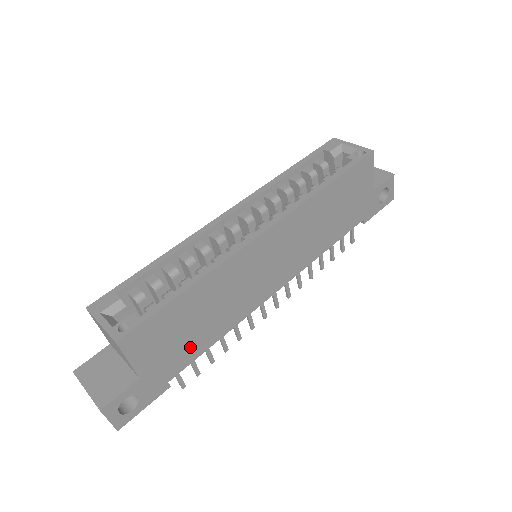
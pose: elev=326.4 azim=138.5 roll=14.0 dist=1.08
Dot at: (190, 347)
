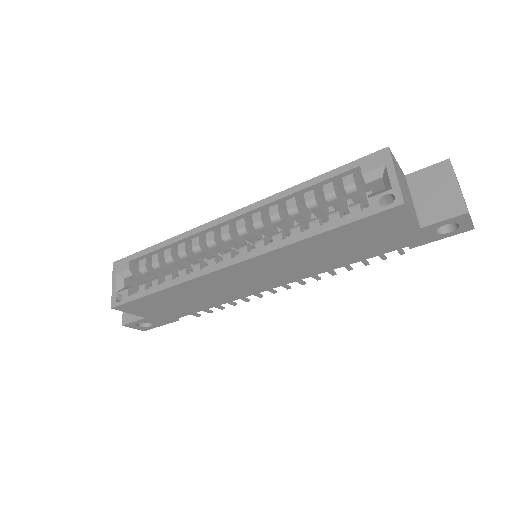
Dot at: (185, 309)
